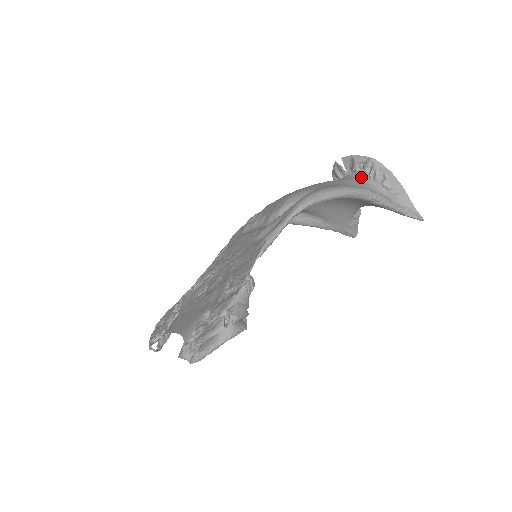
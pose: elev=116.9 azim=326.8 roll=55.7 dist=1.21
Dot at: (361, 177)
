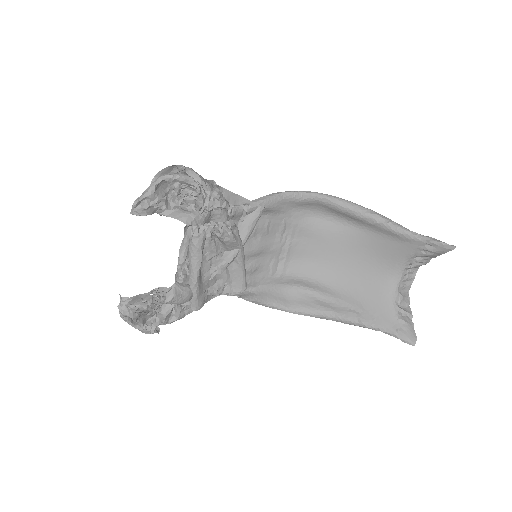
Dot at: occluded
